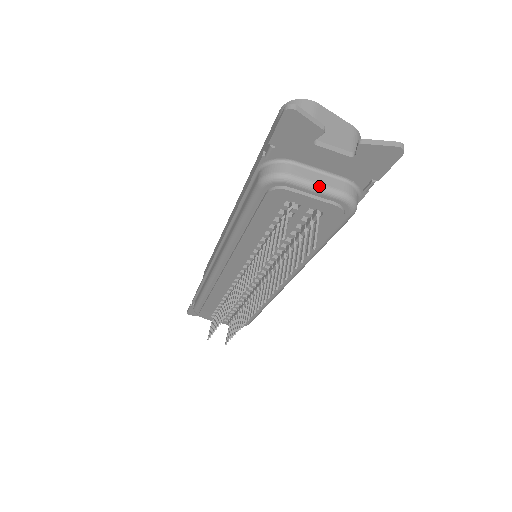
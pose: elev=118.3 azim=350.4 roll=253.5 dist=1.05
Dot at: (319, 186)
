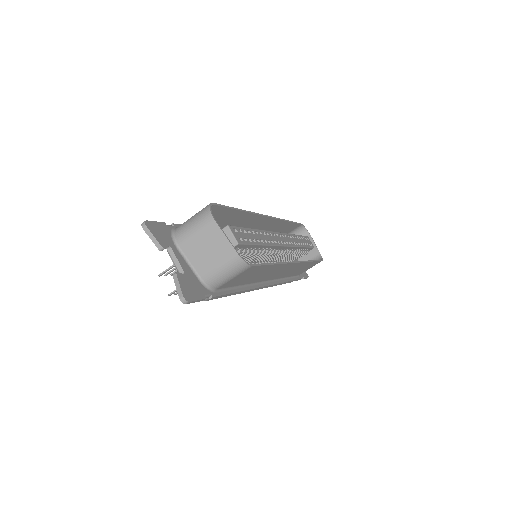
Dot at: (178, 270)
